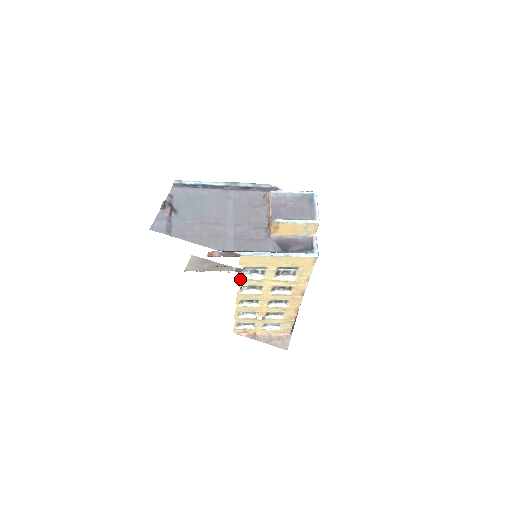
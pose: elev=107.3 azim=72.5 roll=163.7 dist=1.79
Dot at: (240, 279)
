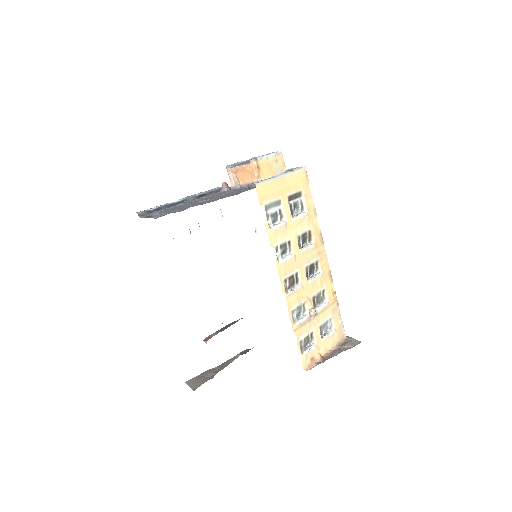
Dot at: (269, 233)
